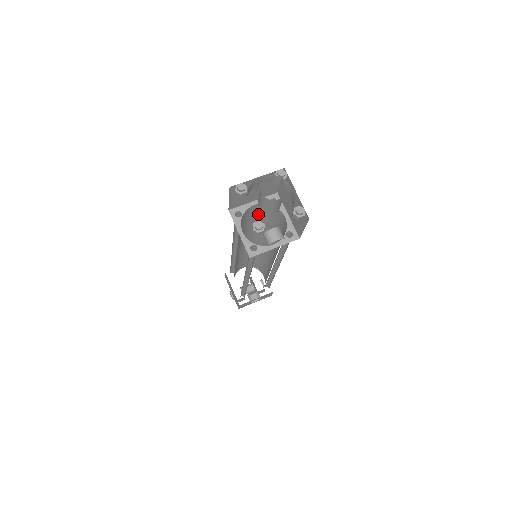
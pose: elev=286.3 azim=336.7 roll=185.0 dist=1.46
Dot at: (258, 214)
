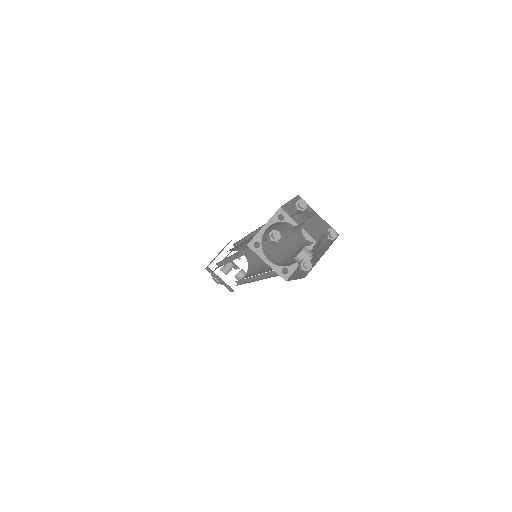
Dot at: occluded
